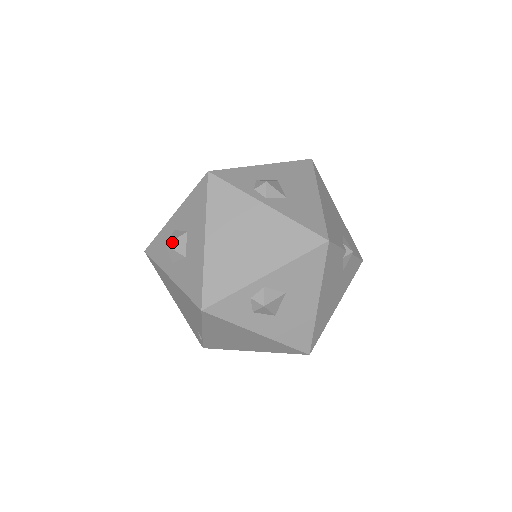
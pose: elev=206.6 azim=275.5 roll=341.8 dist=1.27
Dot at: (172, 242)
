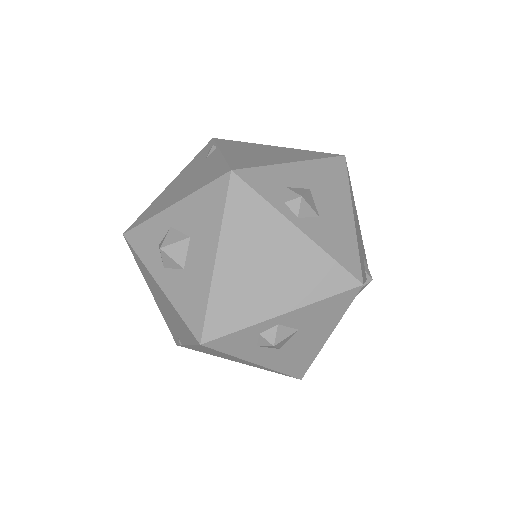
Dot at: (168, 246)
